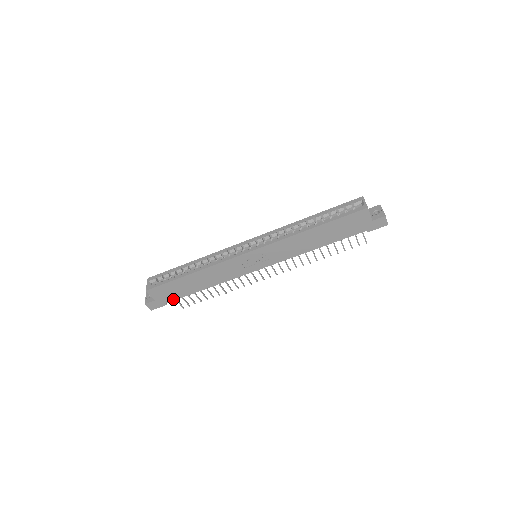
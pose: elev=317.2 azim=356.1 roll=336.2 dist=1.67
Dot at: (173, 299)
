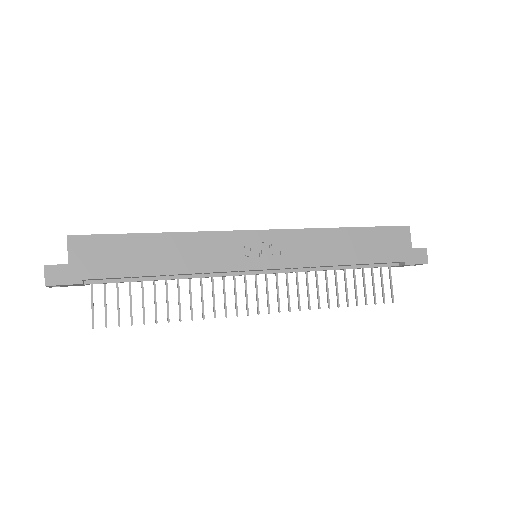
Dot at: (100, 275)
